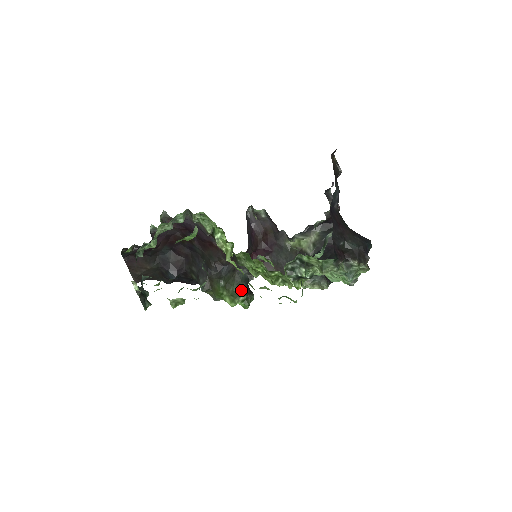
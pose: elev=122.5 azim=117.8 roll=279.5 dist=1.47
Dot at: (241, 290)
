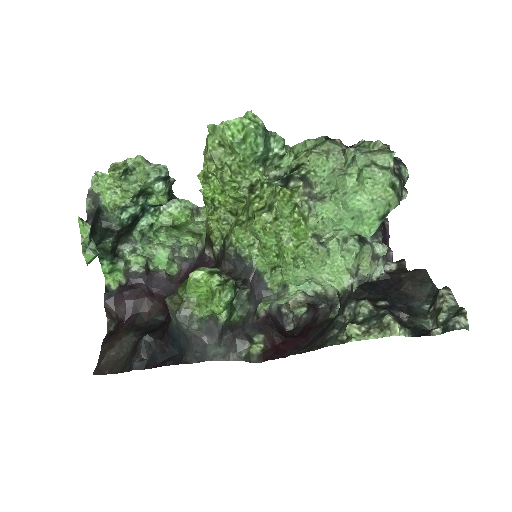
Dot at: occluded
